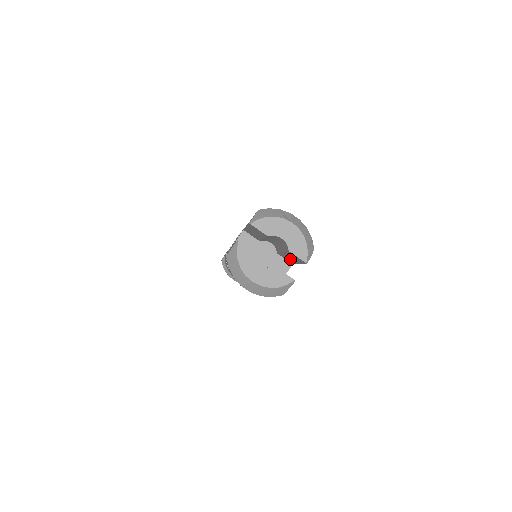
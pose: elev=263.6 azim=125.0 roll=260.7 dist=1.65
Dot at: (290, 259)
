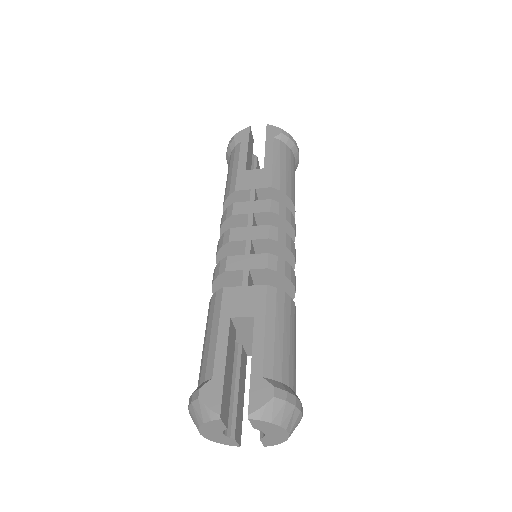
Dot at: occluded
